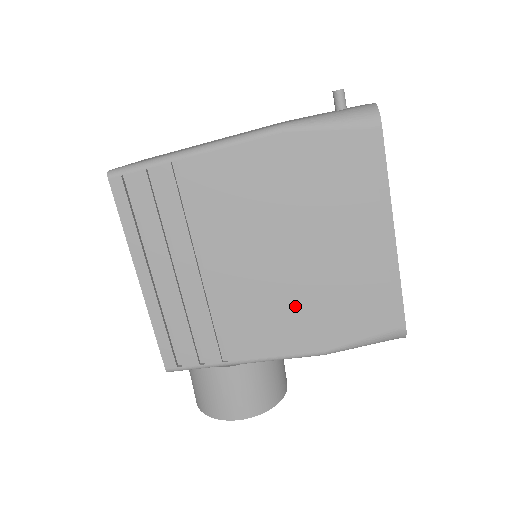
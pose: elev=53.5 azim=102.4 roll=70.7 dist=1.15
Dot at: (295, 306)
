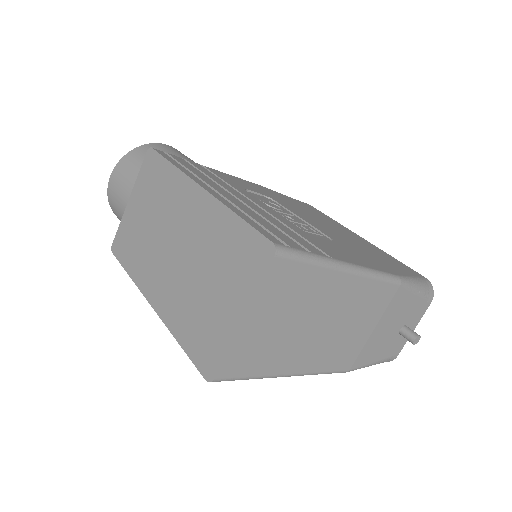
Dot at: occluded
